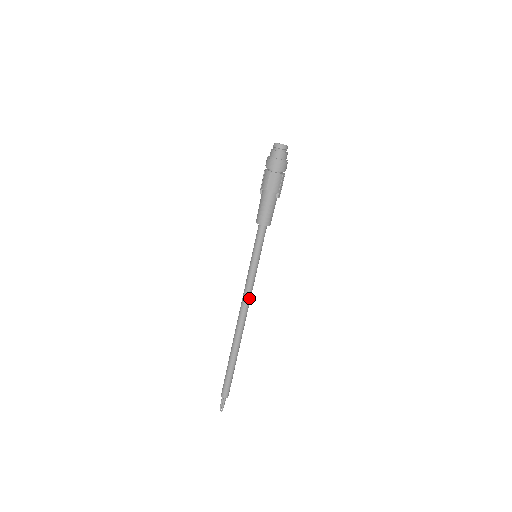
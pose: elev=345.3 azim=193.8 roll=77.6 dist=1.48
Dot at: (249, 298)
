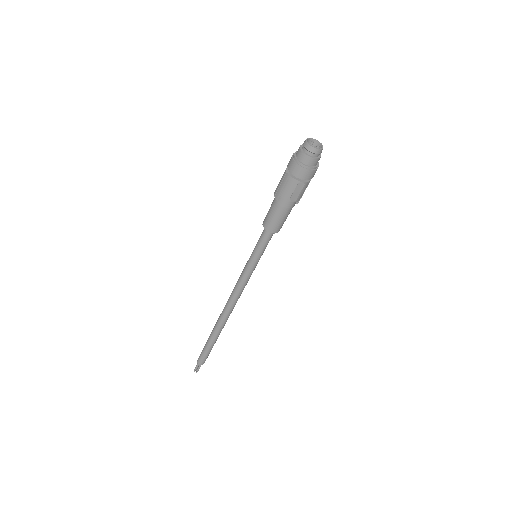
Dot at: occluded
